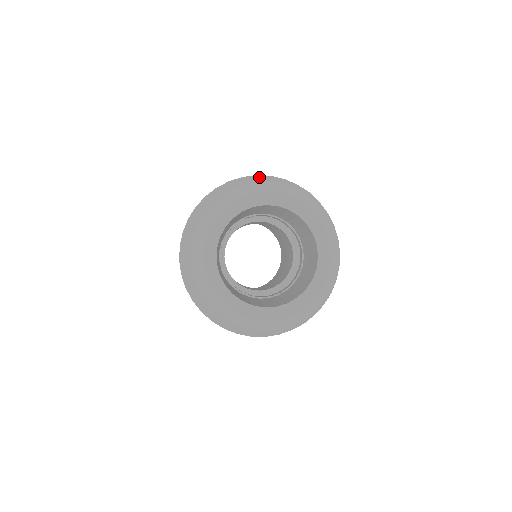
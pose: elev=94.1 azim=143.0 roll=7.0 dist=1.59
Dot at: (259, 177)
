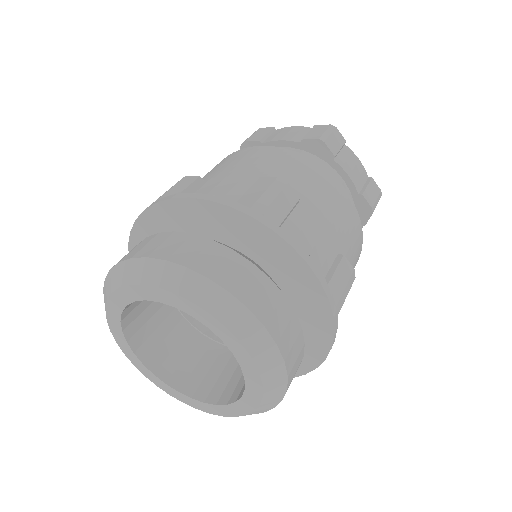
Dot at: (175, 201)
